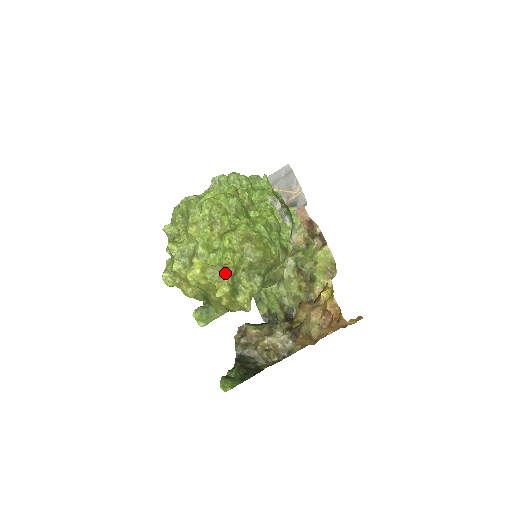
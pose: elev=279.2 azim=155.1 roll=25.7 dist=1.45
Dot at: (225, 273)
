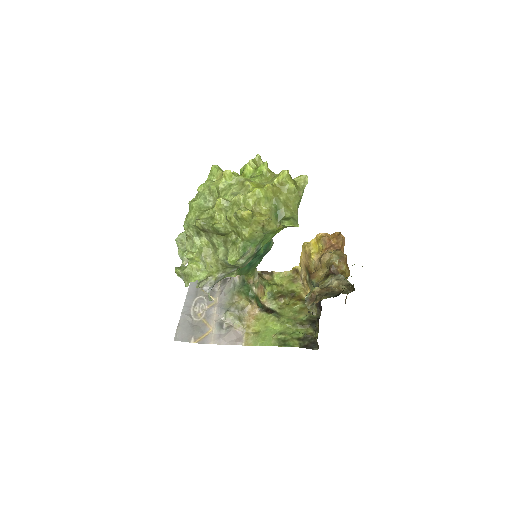
Dot at: (271, 177)
